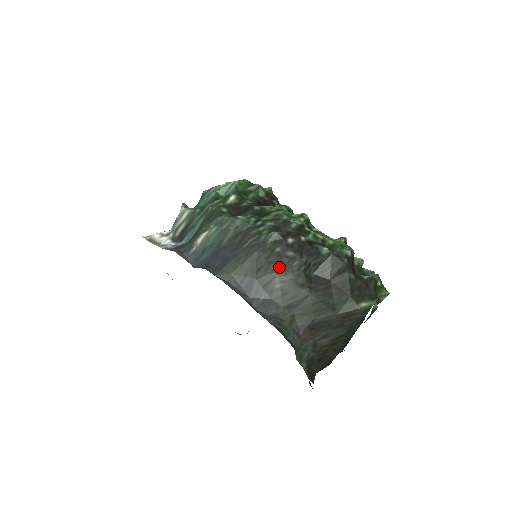
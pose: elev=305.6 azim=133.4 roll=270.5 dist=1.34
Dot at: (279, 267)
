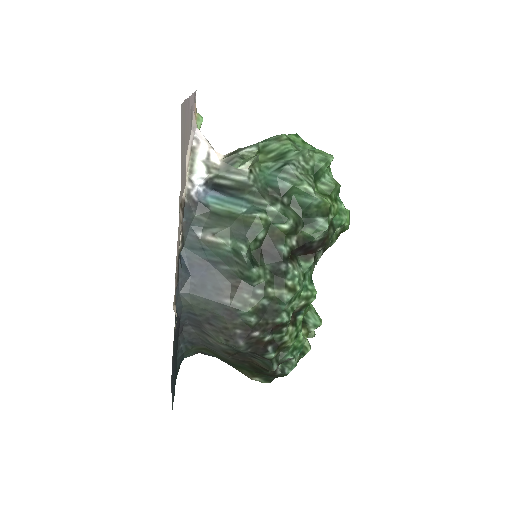
Dot at: (223, 340)
